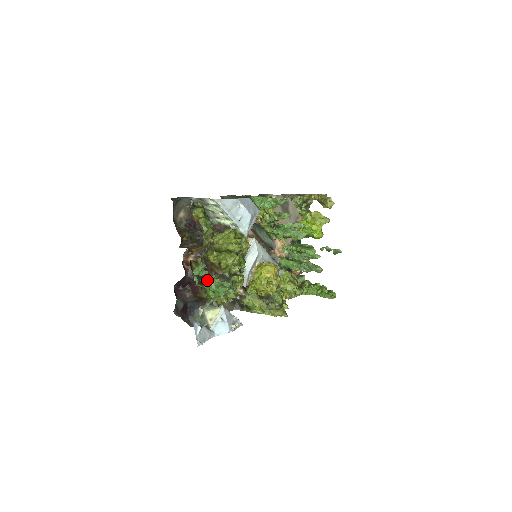
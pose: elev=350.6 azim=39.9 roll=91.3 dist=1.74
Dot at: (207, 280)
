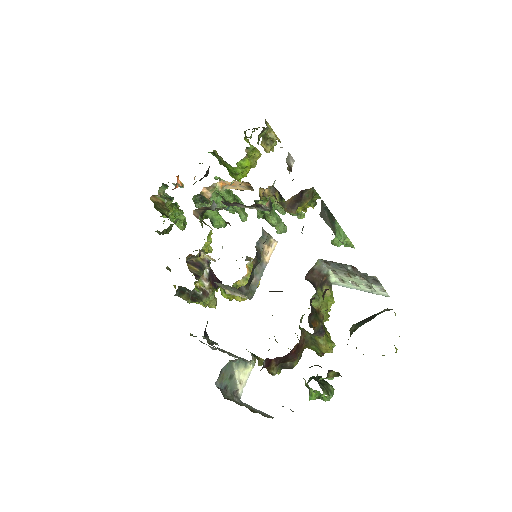
Dot at: (329, 391)
